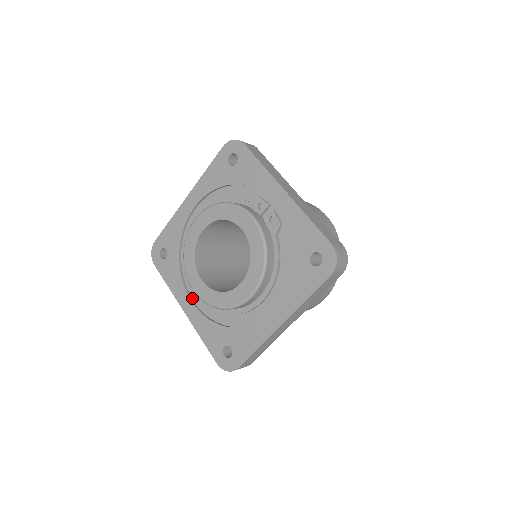
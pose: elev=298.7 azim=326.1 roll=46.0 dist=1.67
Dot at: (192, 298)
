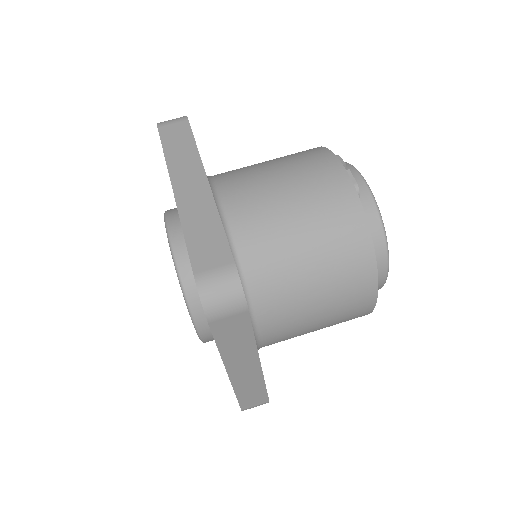
Dot at: occluded
